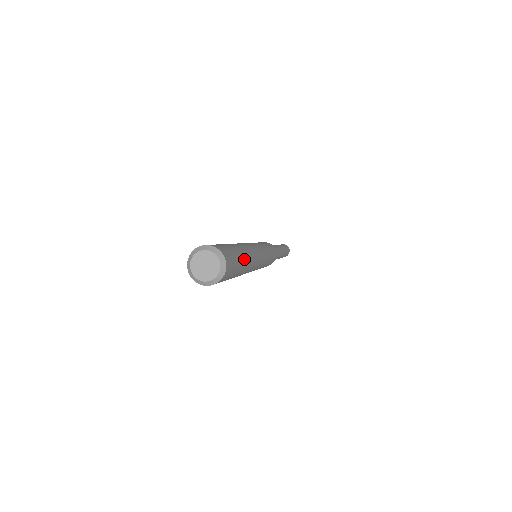
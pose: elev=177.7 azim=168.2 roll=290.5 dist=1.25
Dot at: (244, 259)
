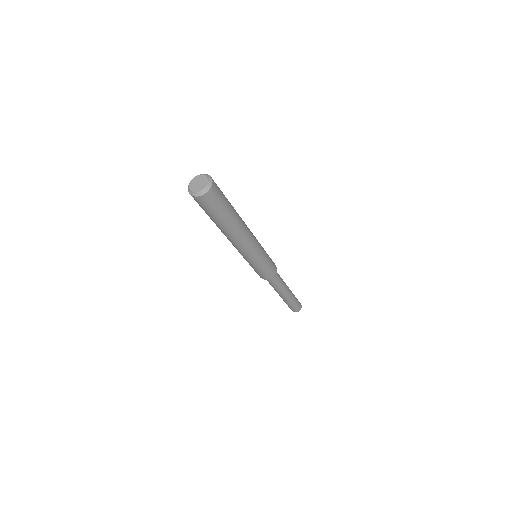
Dot at: (230, 217)
